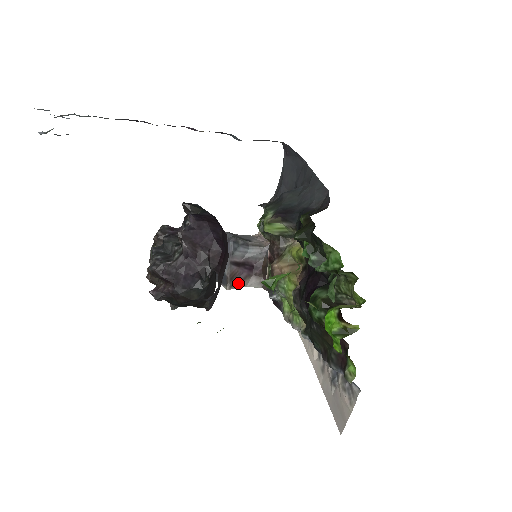
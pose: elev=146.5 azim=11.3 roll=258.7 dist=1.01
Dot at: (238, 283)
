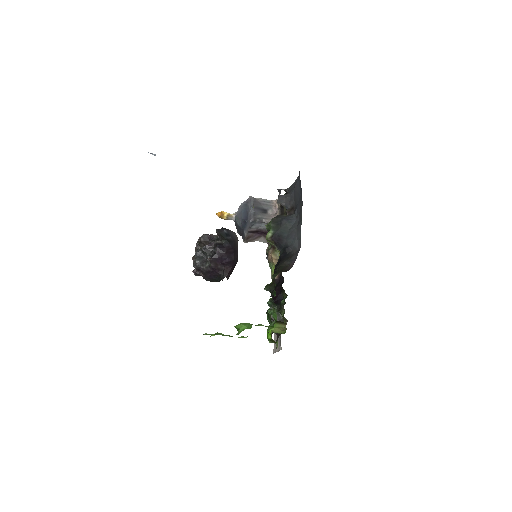
Dot at: (252, 240)
